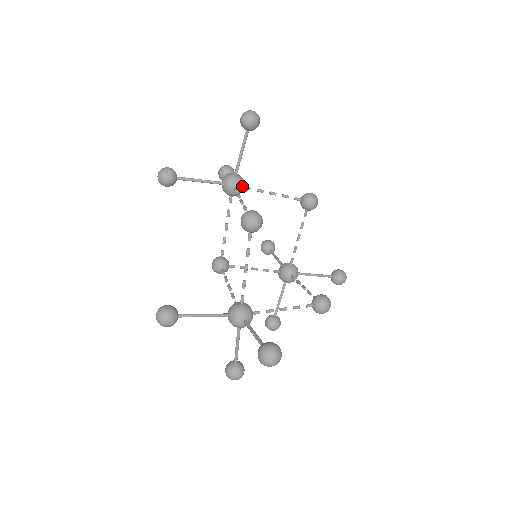
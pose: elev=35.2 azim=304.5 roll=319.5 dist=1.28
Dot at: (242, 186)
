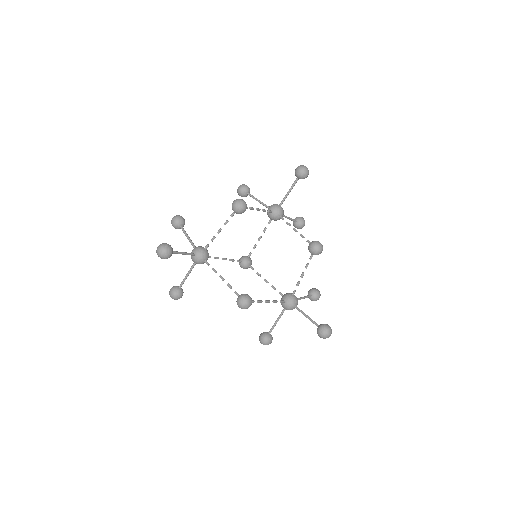
Dot at: (205, 255)
